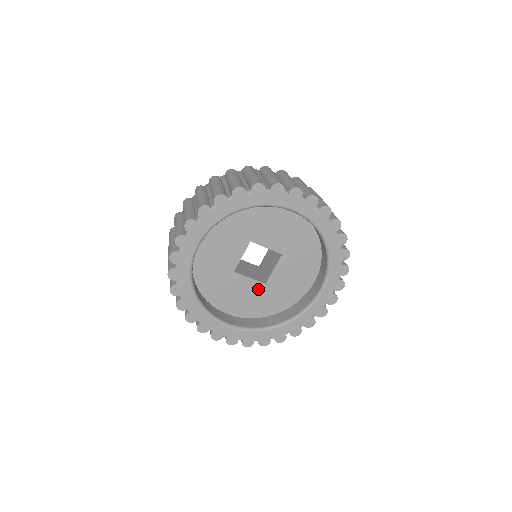
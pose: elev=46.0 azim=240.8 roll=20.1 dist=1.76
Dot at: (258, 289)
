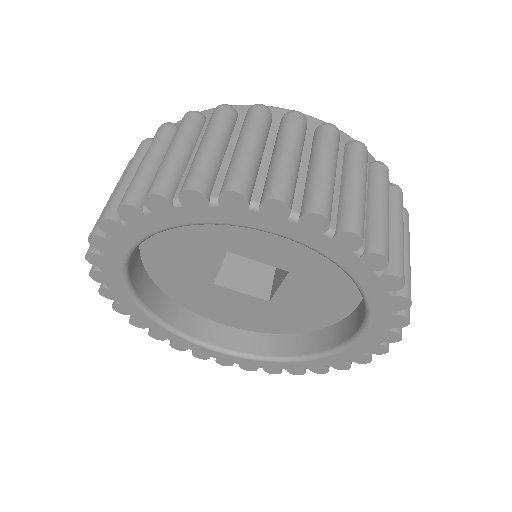
Dot at: (259, 305)
